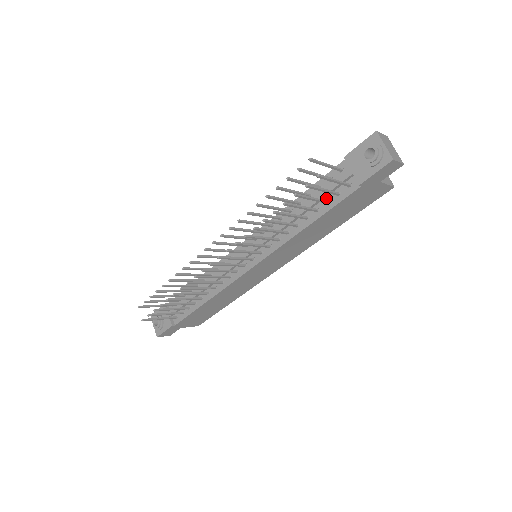
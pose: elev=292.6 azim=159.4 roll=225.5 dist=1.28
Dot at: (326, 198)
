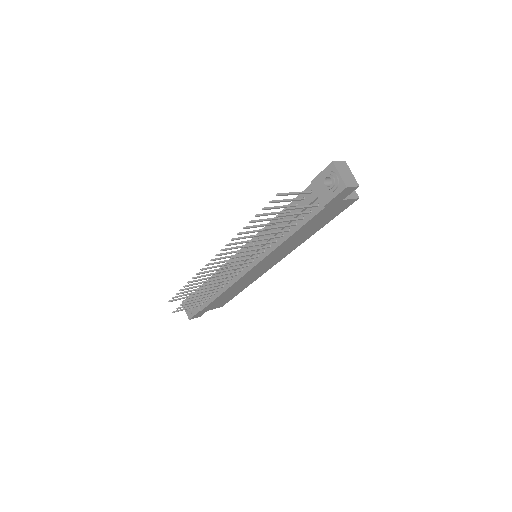
Dot at: (301, 215)
